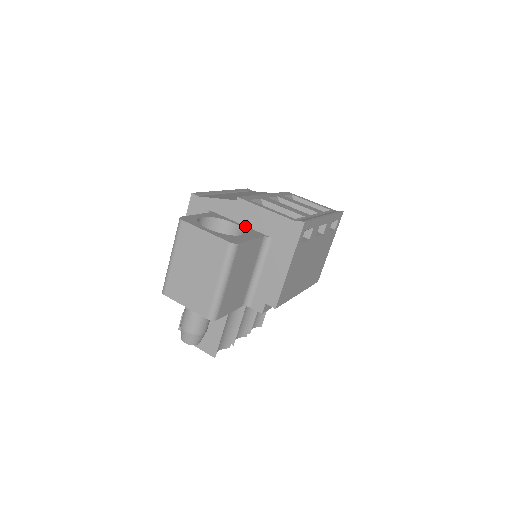
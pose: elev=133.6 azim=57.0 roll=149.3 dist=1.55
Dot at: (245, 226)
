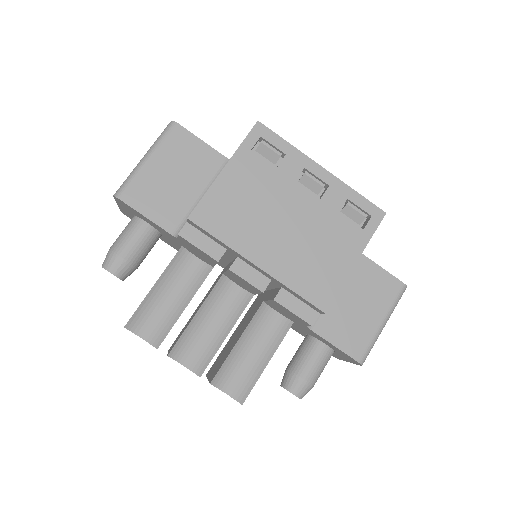
Dot at: occluded
